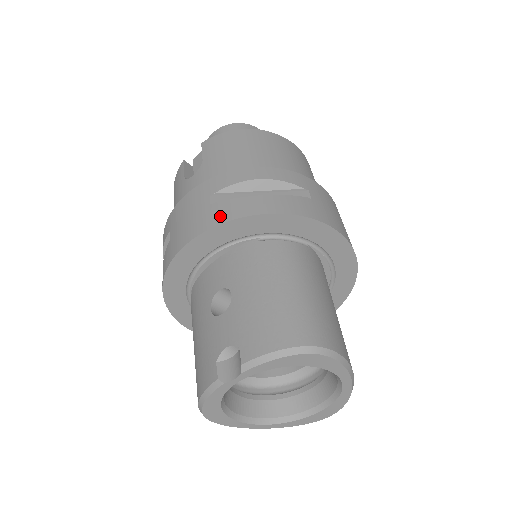
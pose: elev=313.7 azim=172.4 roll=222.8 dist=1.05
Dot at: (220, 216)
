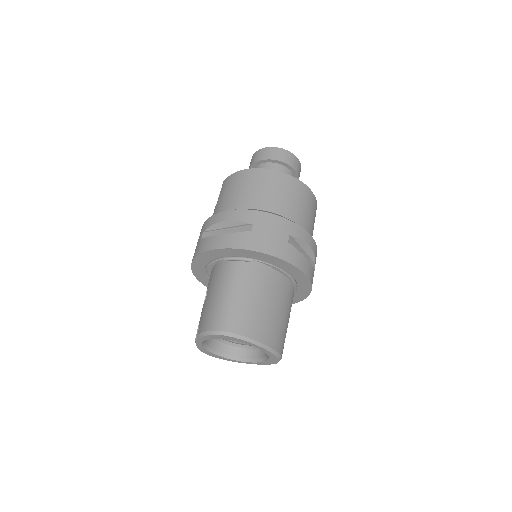
Dot at: (200, 249)
